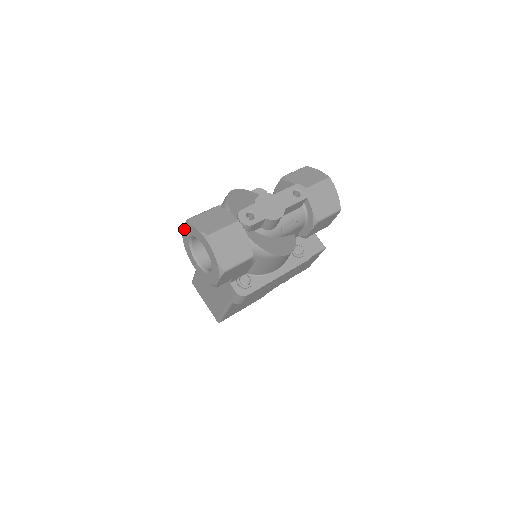
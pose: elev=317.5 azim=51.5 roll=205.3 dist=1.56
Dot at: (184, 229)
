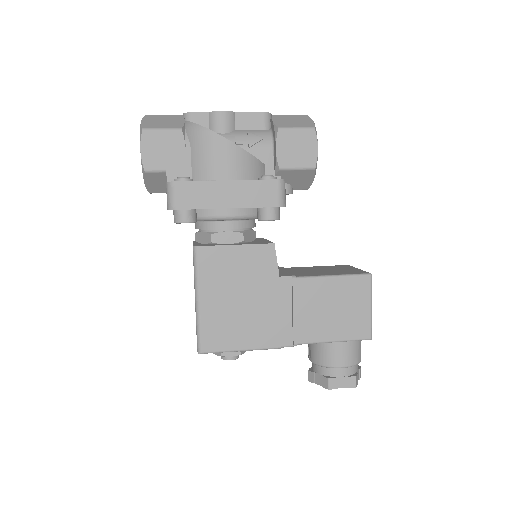
Dot at: occluded
